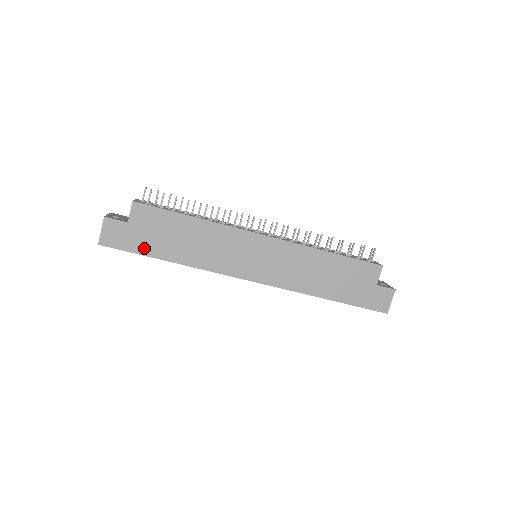
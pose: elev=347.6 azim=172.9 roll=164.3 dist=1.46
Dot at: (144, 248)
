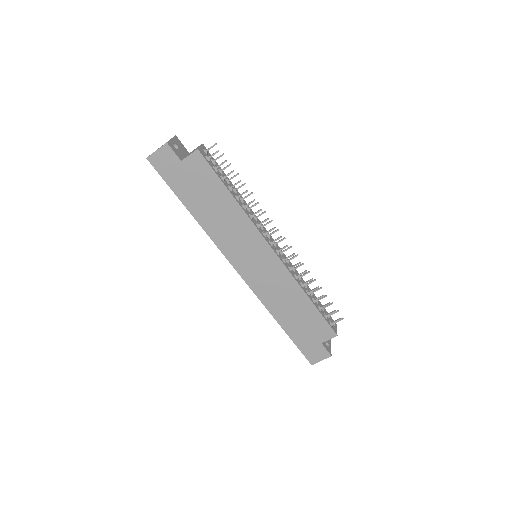
Dot at: (179, 188)
